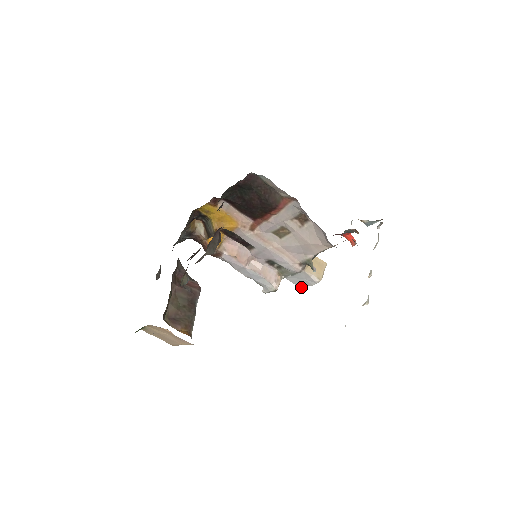
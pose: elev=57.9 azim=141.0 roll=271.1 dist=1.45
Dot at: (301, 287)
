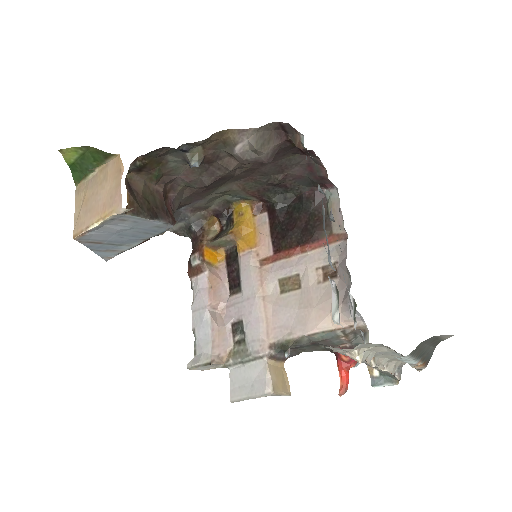
Dot at: (235, 398)
